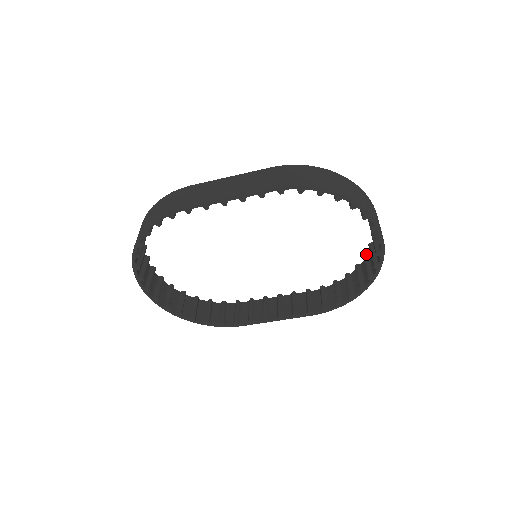
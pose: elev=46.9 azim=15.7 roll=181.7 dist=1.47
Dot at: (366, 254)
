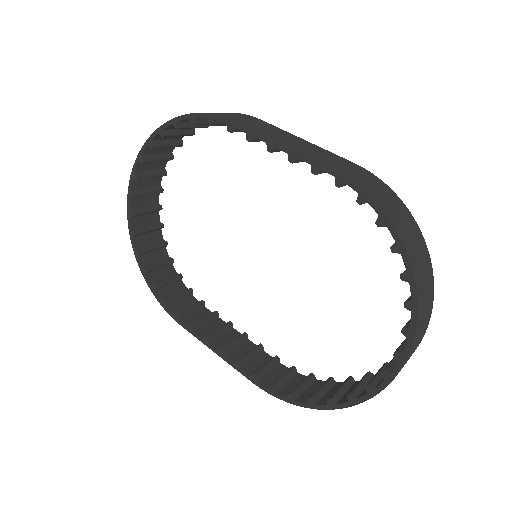
Dot at: (372, 373)
